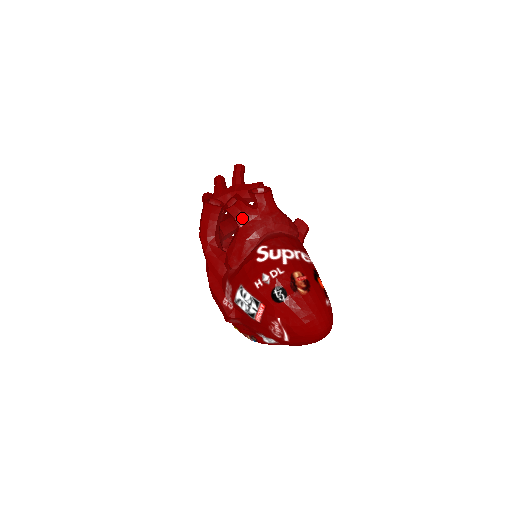
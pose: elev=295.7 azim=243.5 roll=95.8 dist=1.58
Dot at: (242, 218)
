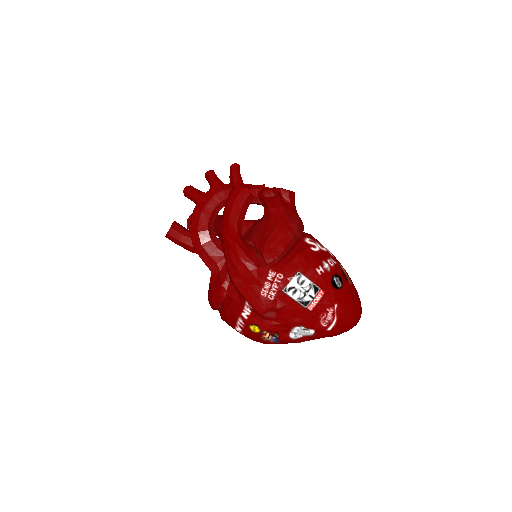
Dot at: (282, 210)
